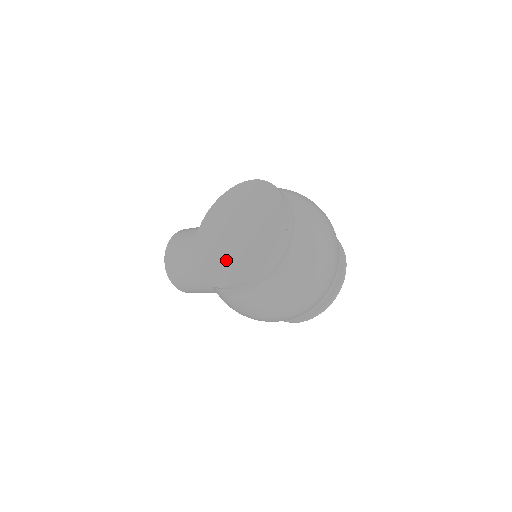
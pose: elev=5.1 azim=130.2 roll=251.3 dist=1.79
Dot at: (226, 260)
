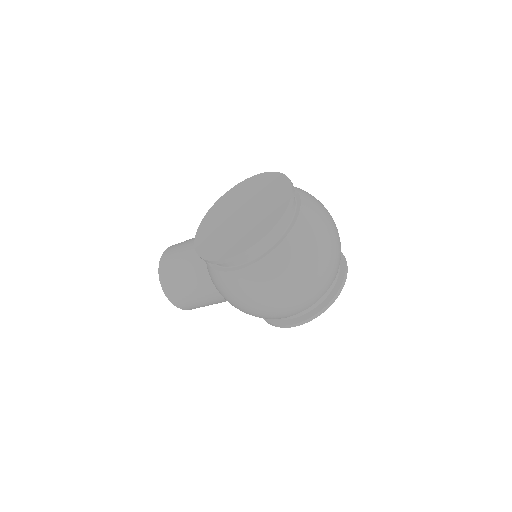
Dot at: (230, 237)
